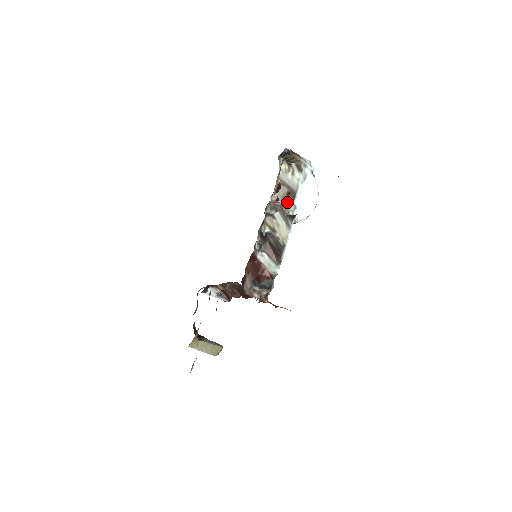
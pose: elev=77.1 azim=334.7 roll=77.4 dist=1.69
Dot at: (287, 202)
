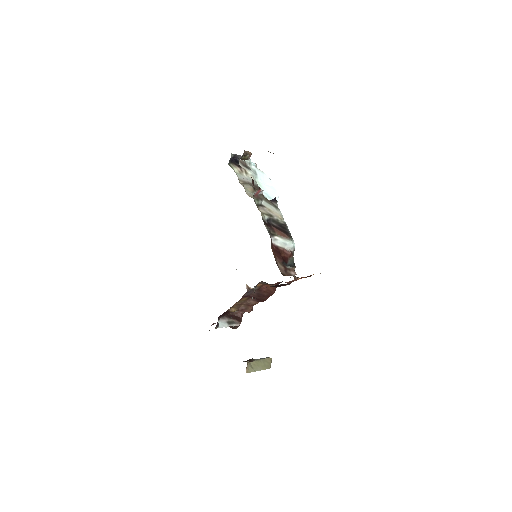
Dot at: occluded
